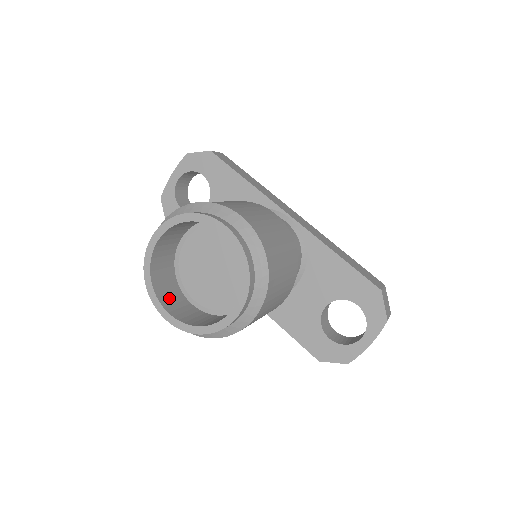
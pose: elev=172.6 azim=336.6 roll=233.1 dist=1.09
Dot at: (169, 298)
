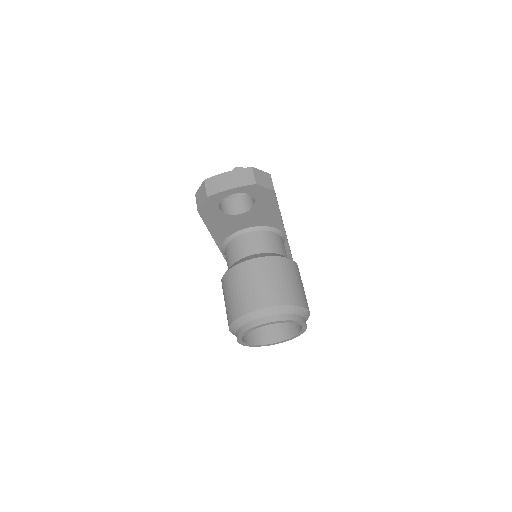
Dot at: occluded
